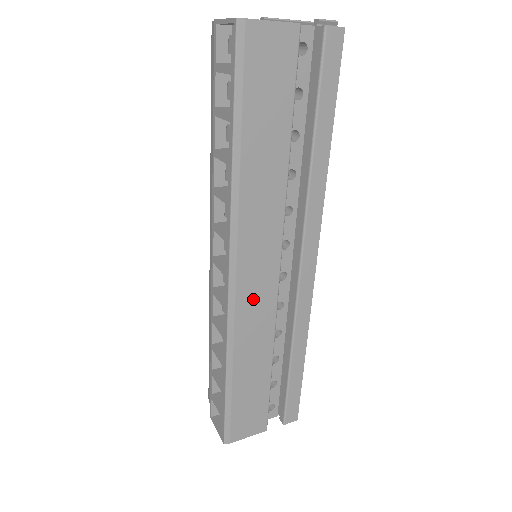
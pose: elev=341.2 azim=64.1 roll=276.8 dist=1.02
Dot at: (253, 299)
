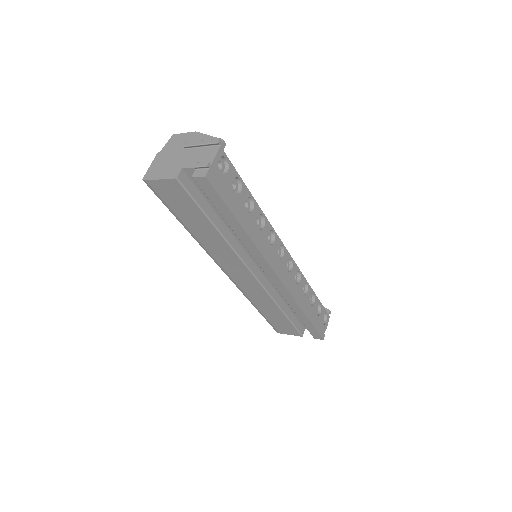
Dot at: (246, 284)
